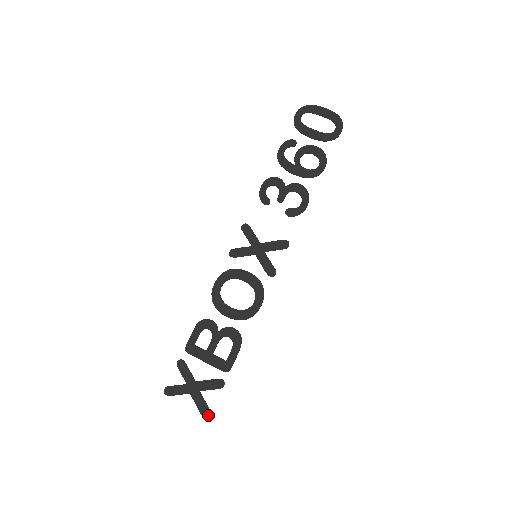
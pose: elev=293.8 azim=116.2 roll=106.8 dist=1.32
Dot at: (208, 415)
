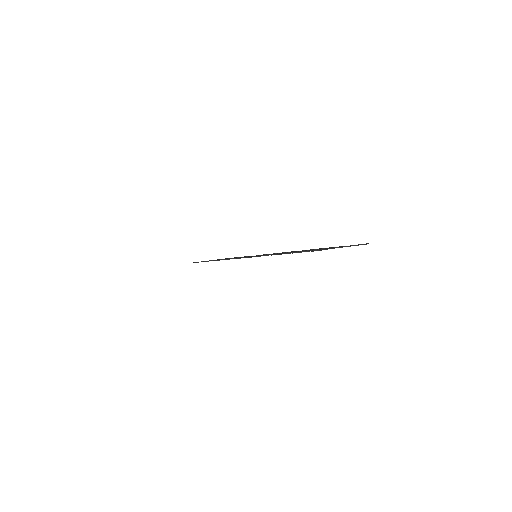
Dot at: (365, 244)
